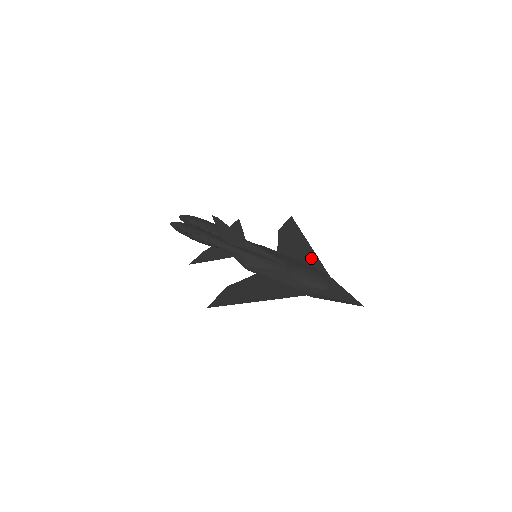
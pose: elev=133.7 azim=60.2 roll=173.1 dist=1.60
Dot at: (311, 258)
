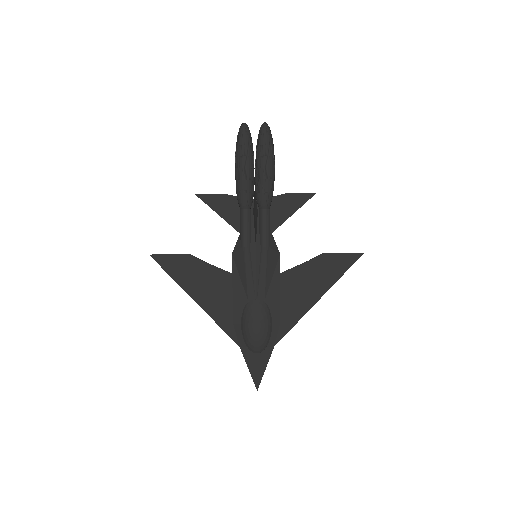
Dot at: (292, 315)
